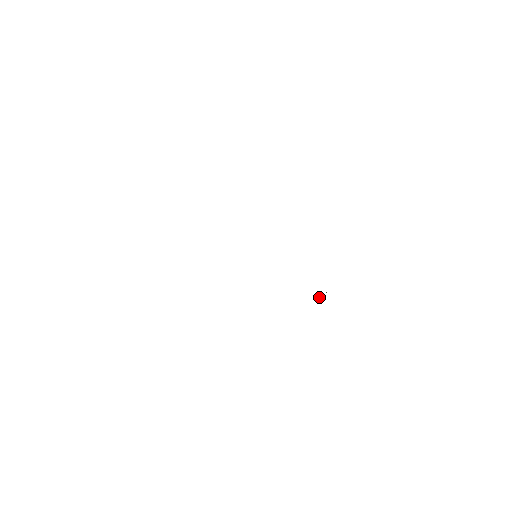
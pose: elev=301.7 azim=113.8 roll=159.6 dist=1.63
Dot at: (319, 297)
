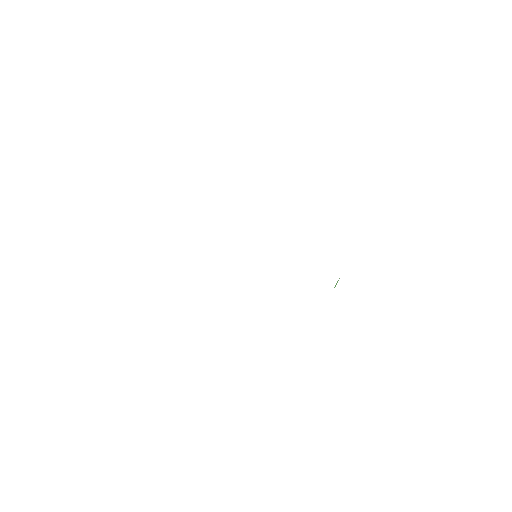
Dot at: occluded
